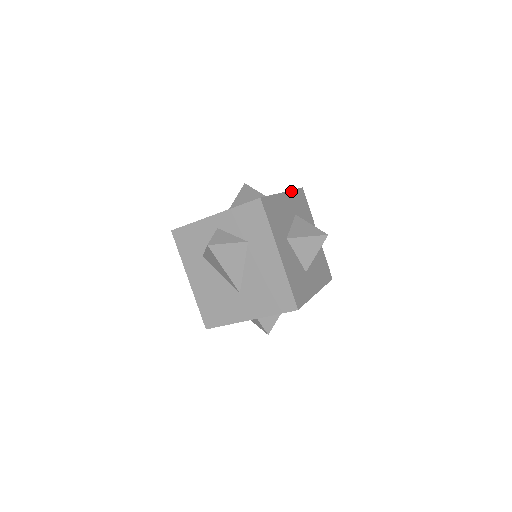
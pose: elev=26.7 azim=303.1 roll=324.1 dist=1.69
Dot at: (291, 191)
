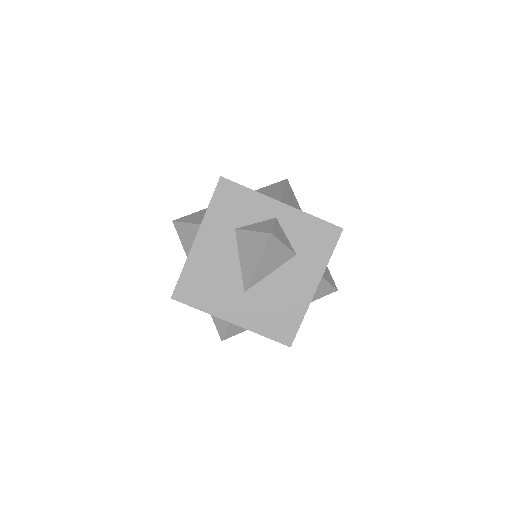
Dot at: occluded
